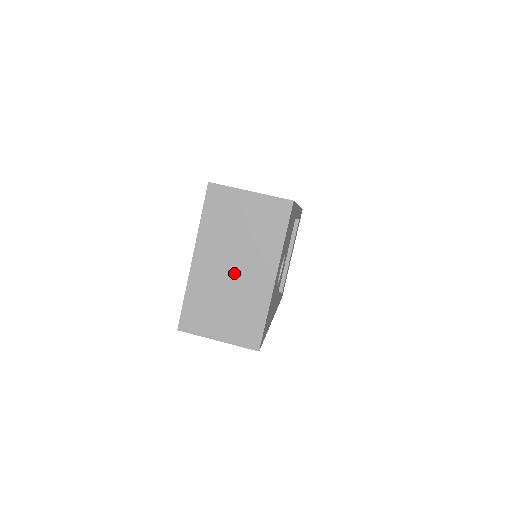
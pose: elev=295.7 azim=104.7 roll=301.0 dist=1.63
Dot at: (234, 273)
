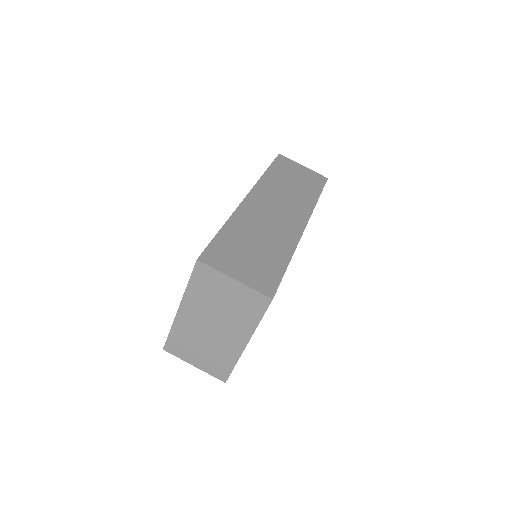
Dot at: (212, 331)
